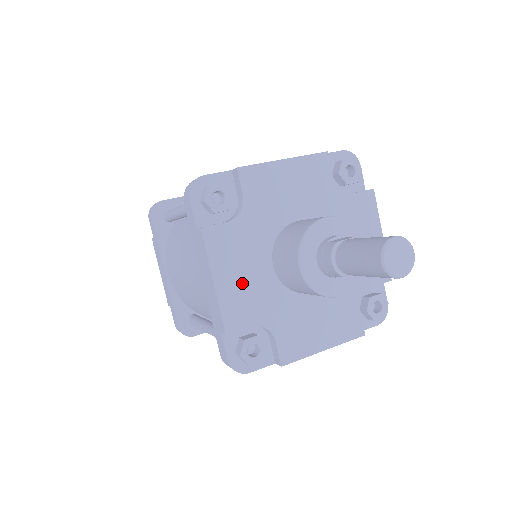
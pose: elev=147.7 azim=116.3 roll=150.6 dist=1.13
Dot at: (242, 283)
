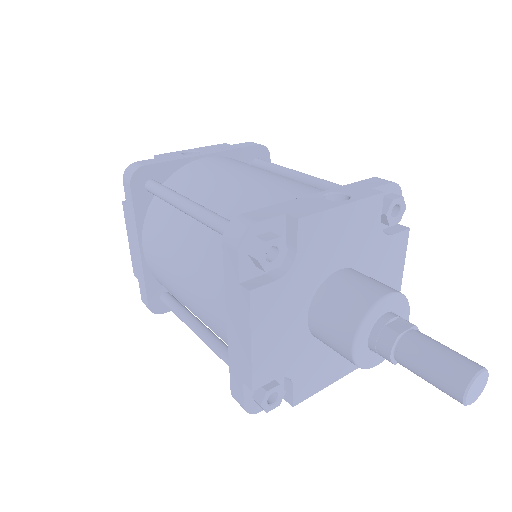
Dot at: (277, 340)
